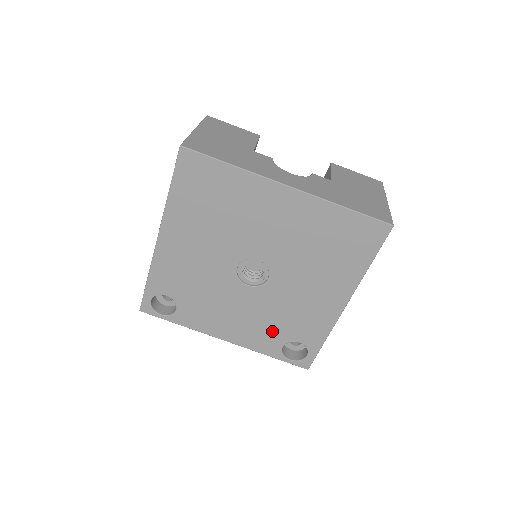
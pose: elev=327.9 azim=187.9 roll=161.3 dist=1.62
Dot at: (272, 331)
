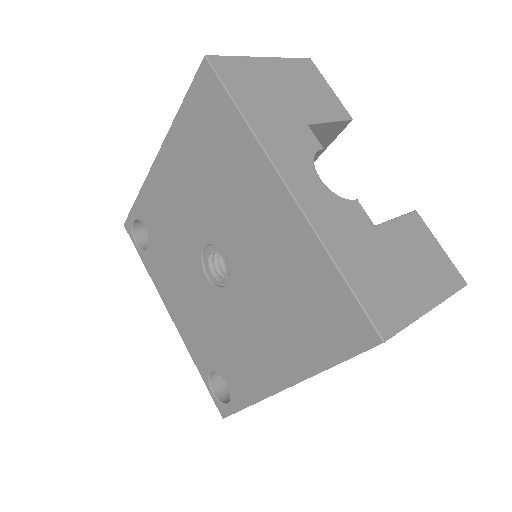
Dot at: (209, 346)
